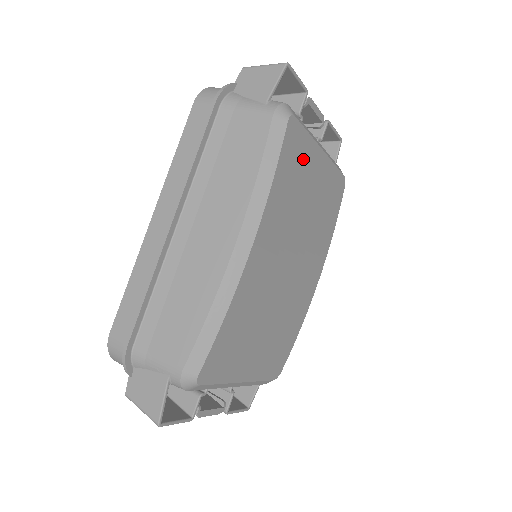
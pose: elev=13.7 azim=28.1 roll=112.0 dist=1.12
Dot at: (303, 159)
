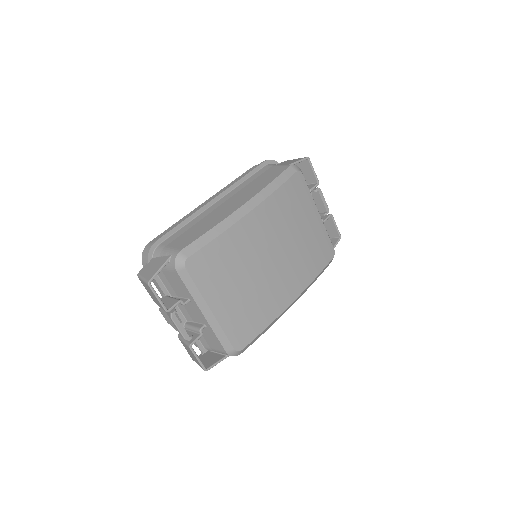
Dot at: (302, 201)
